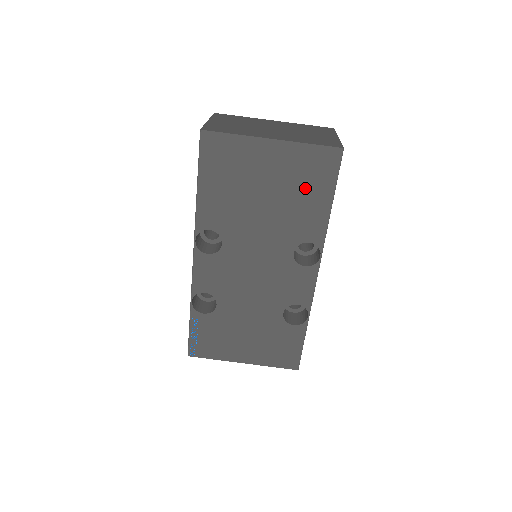
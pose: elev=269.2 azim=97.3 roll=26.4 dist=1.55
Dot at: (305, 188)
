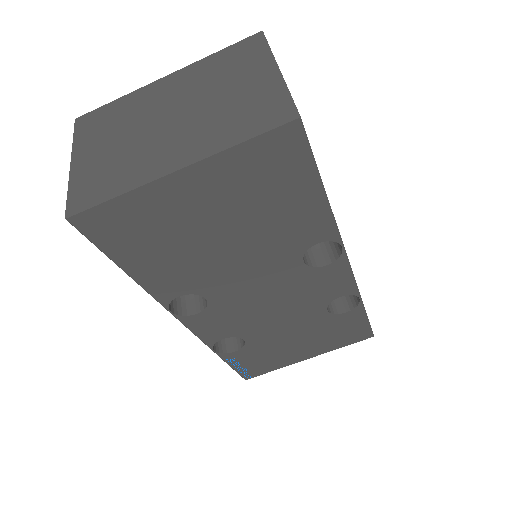
Dot at: (272, 196)
